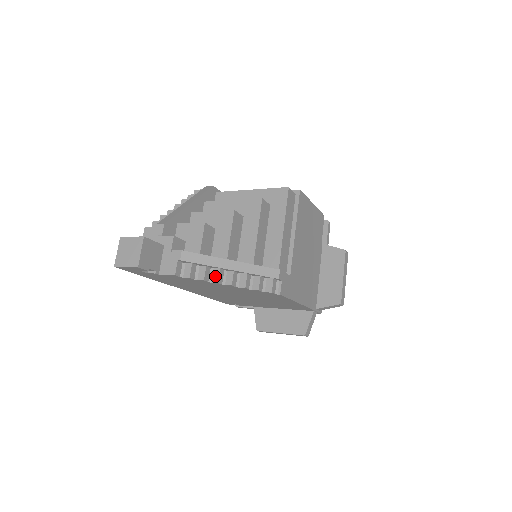
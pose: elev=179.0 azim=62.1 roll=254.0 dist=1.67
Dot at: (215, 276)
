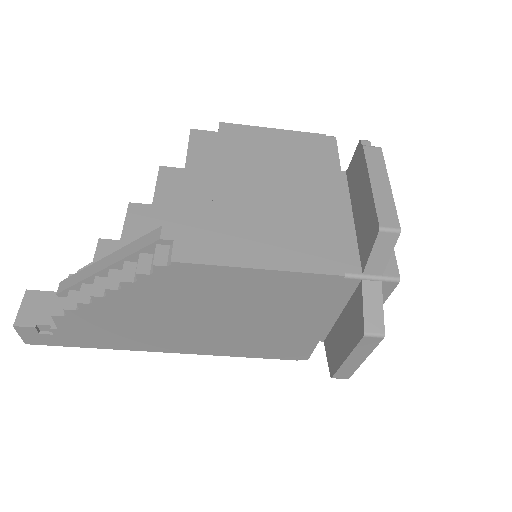
Dot at: (93, 291)
